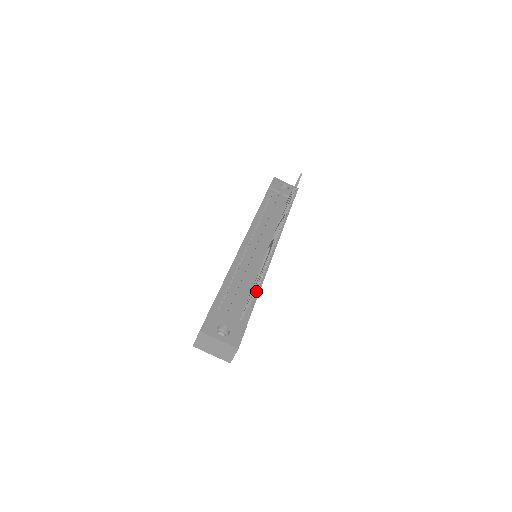
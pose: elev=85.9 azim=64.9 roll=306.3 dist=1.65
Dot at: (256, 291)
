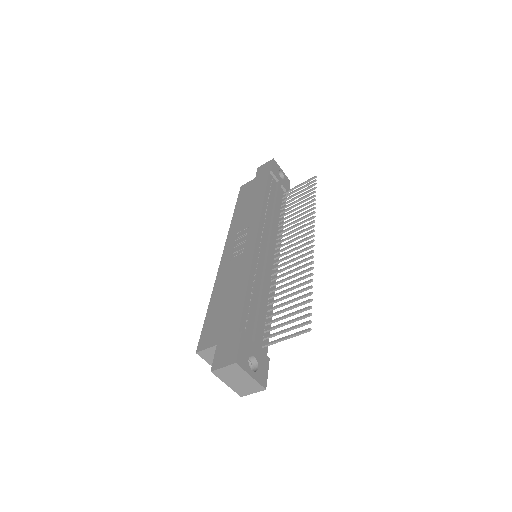
Dot at: (306, 332)
